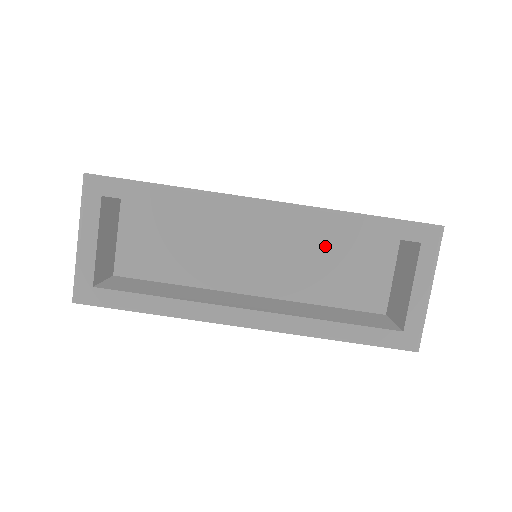
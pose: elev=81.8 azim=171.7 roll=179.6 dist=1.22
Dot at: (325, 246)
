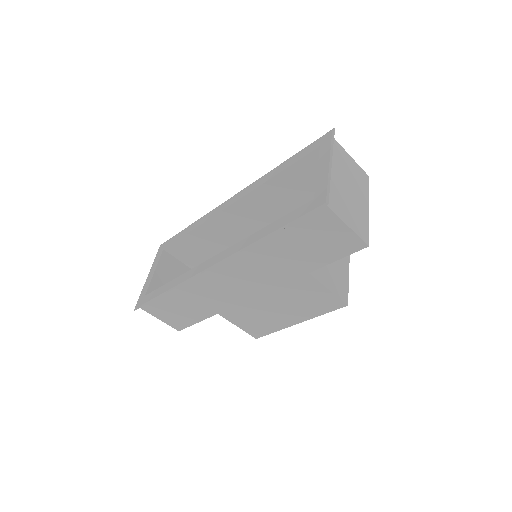
Dot at: occluded
